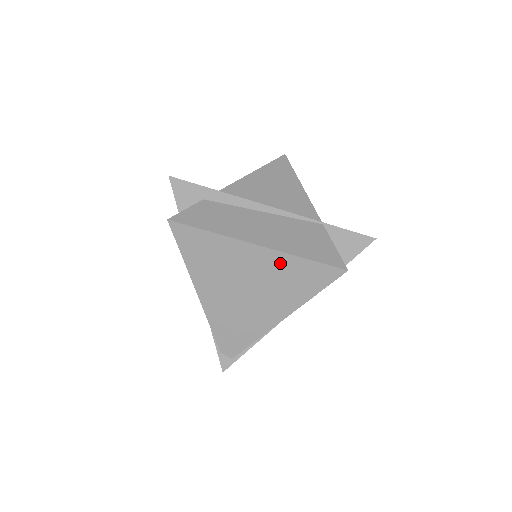
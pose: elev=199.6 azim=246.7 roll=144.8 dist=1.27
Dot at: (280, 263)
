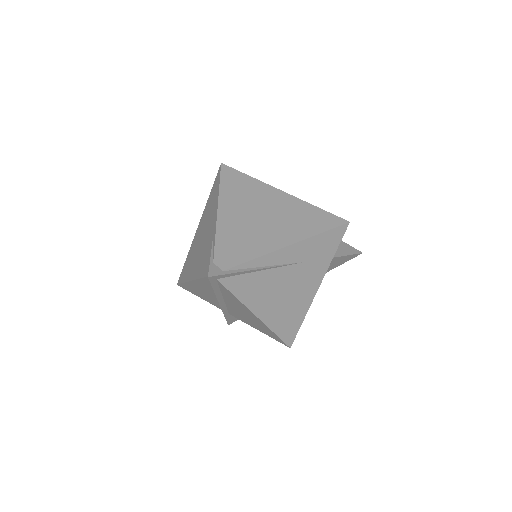
Dot at: (297, 205)
